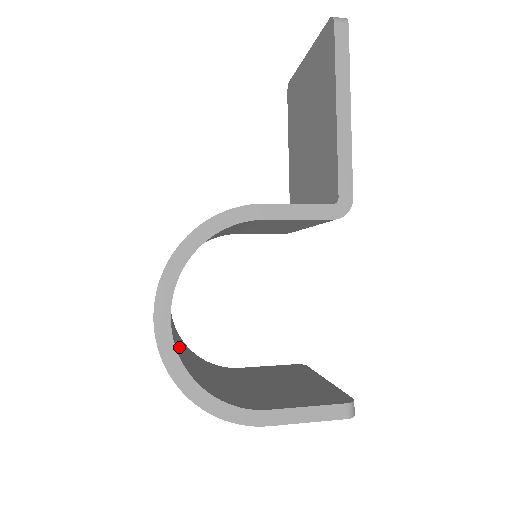
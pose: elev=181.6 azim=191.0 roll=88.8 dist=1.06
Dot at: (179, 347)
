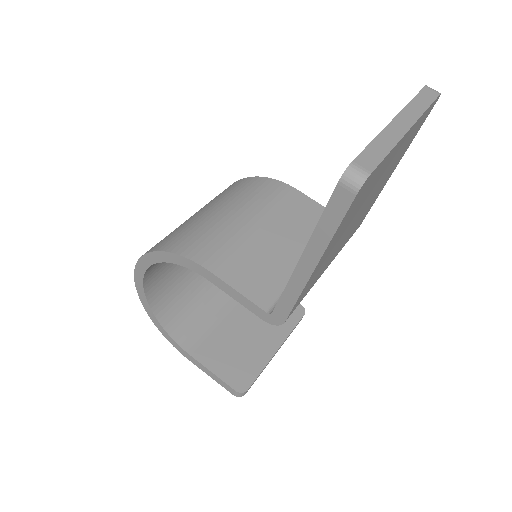
Dot at: (180, 271)
